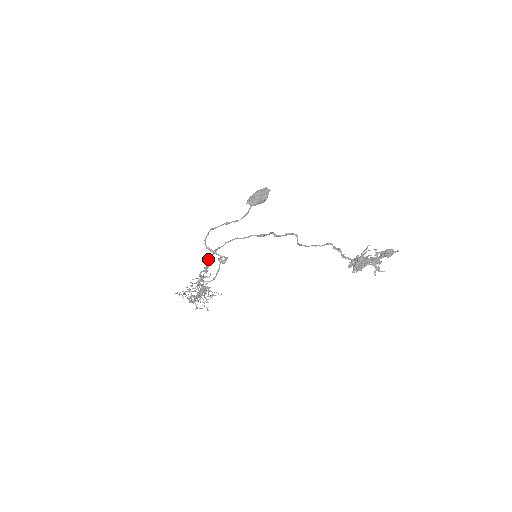
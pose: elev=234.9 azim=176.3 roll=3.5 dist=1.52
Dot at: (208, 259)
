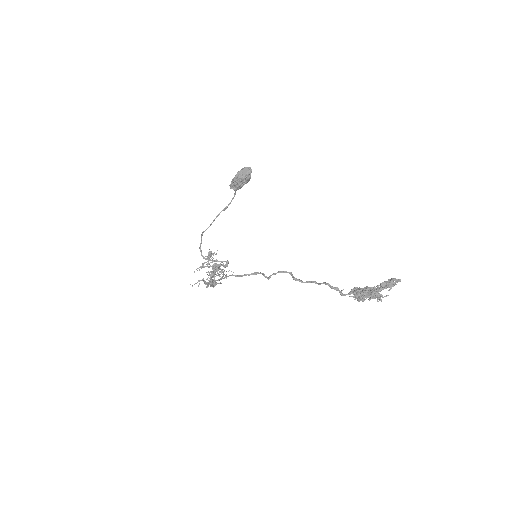
Dot at: (210, 285)
